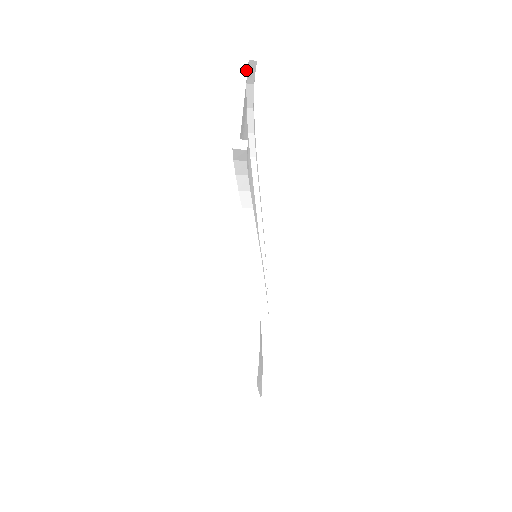
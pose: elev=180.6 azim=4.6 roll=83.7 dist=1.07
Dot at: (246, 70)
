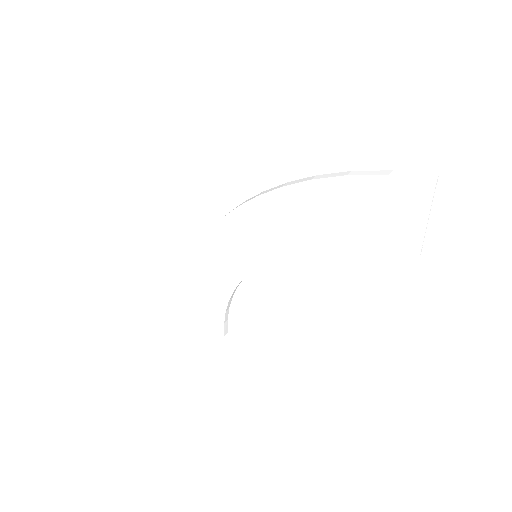
Dot at: occluded
